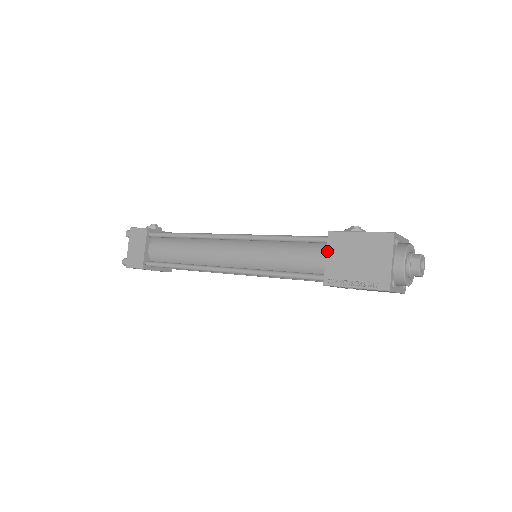
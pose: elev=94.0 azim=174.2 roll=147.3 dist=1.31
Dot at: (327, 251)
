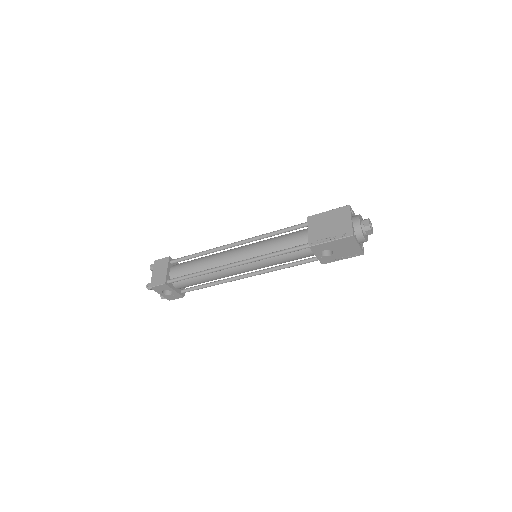
Dot at: (308, 227)
